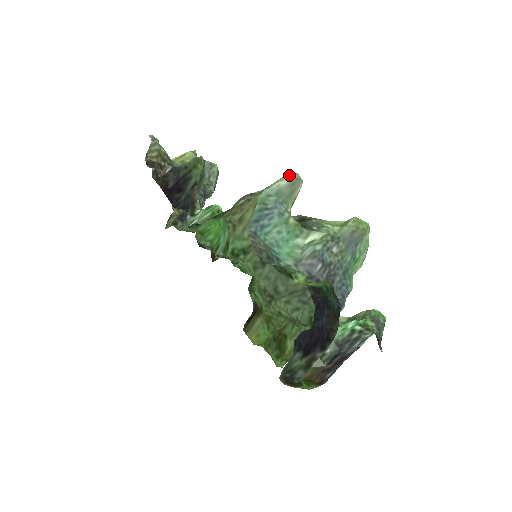
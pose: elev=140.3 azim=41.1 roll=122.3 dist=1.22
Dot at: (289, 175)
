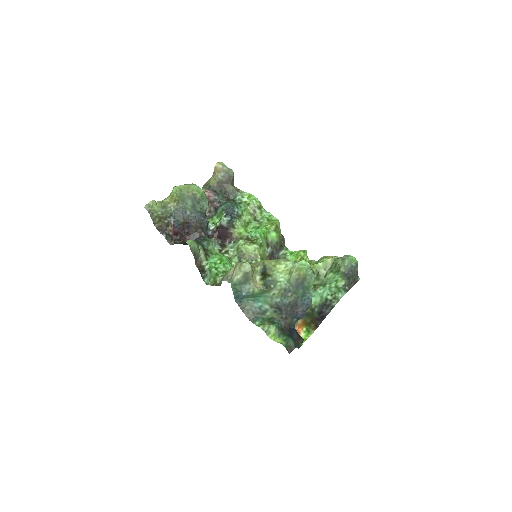
Dot at: (240, 270)
